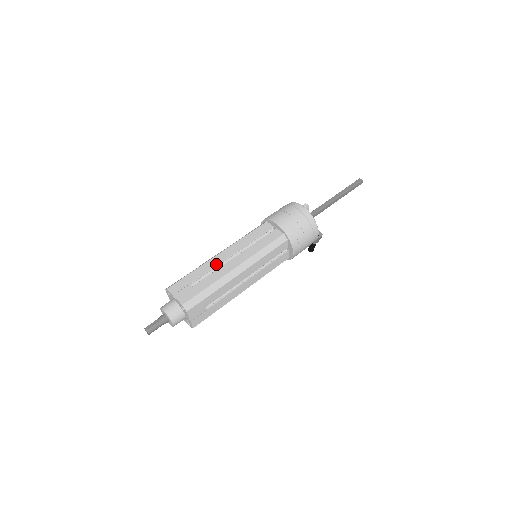
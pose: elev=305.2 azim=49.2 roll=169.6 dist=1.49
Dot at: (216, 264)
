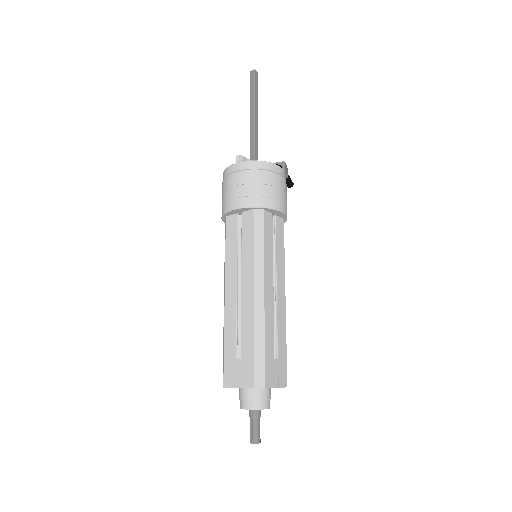
Dot at: (234, 312)
